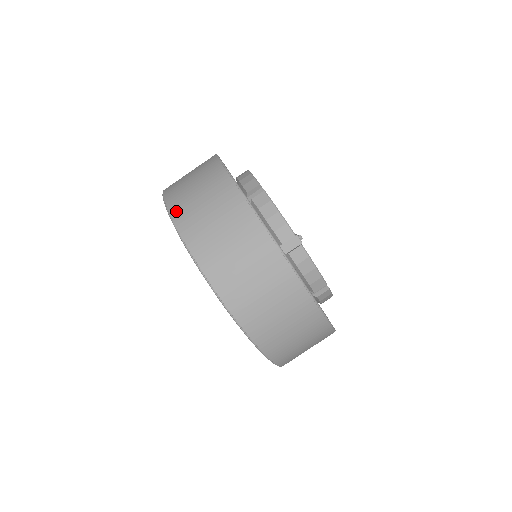
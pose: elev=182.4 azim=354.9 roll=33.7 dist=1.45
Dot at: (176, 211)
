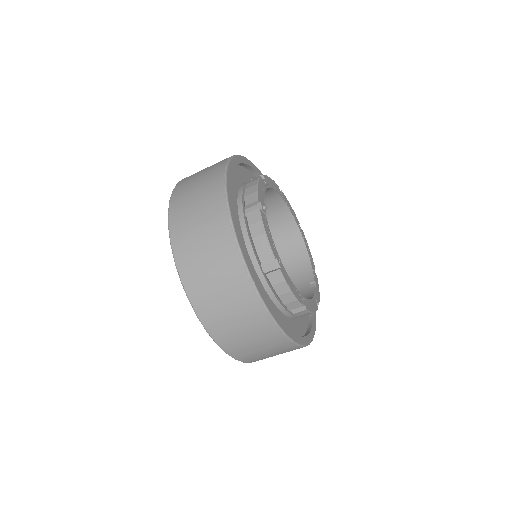
Dot at: occluded
